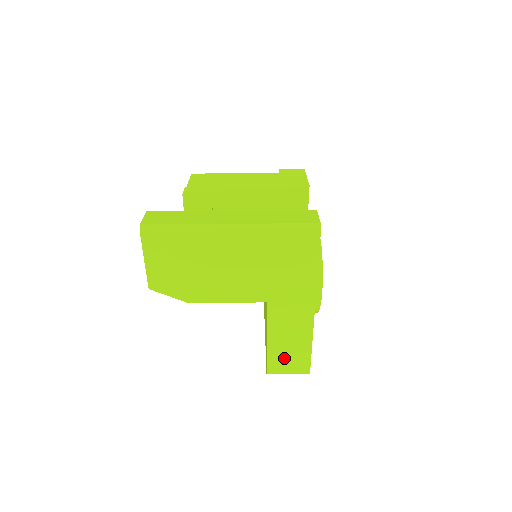
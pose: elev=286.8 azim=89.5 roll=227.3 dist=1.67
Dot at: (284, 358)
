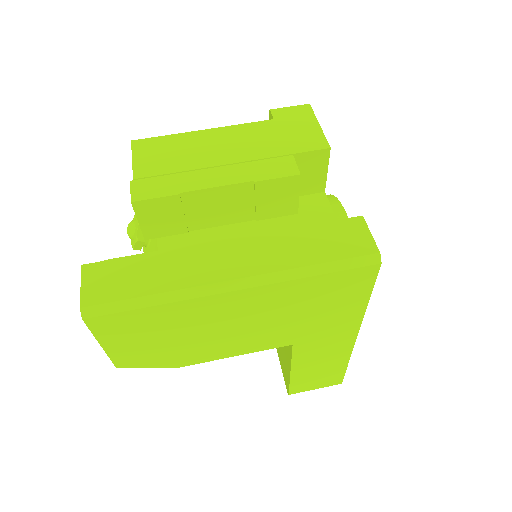
Dot at: (311, 380)
